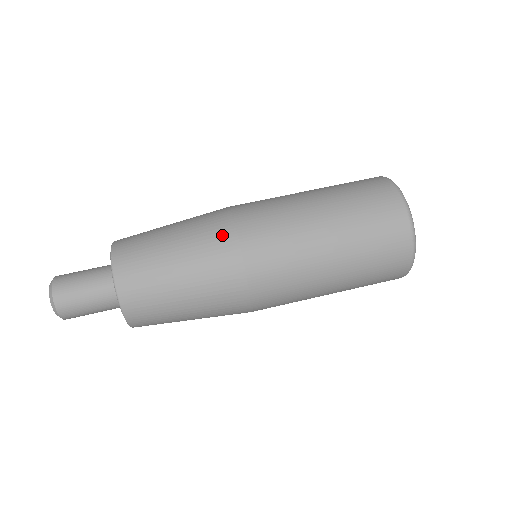
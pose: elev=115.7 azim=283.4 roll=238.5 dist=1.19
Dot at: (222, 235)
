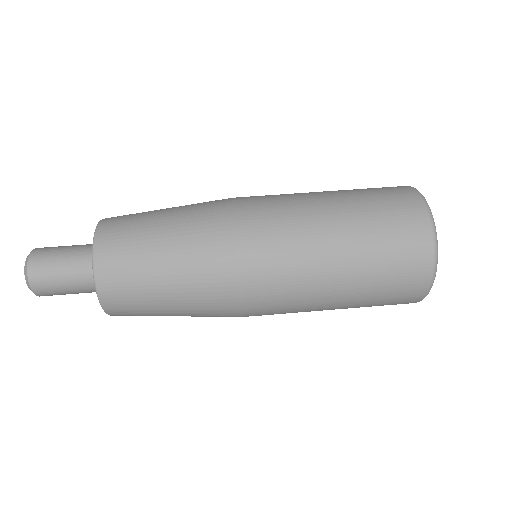
Dot at: (217, 204)
